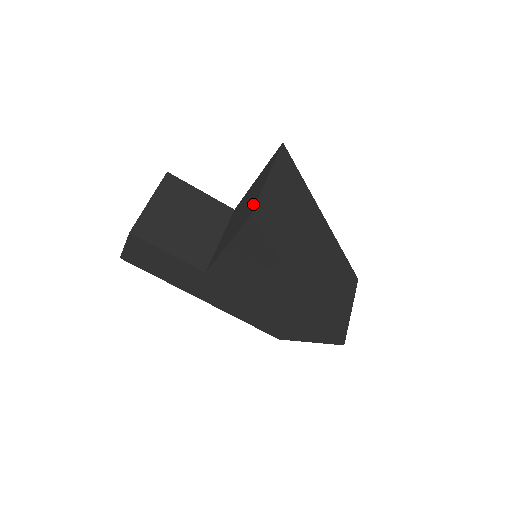
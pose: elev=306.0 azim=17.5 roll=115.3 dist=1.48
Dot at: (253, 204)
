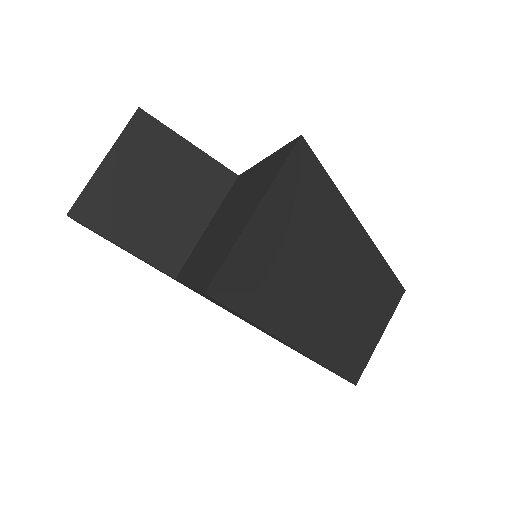
Dot at: (221, 257)
